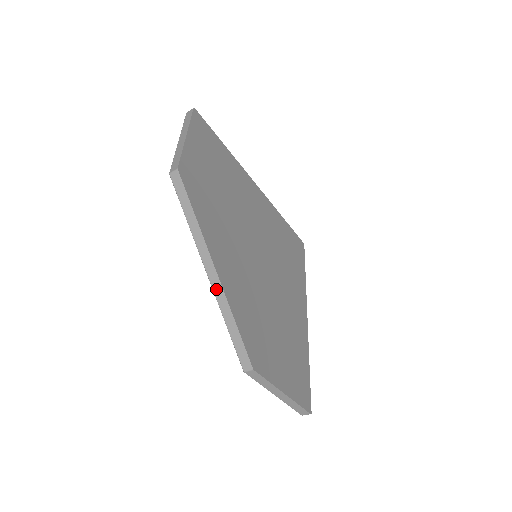
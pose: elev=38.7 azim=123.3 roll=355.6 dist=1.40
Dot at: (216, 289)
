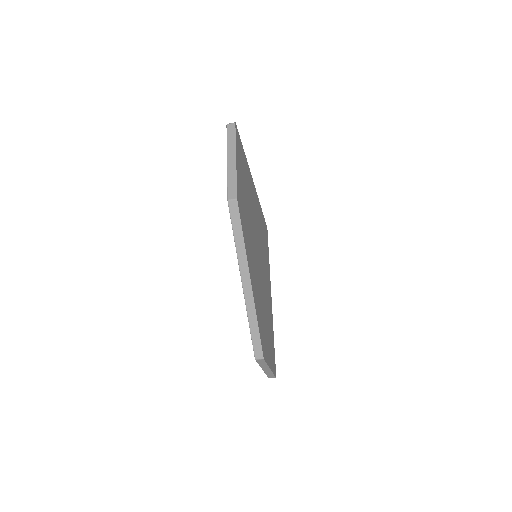
Dot at: (248, 299)
